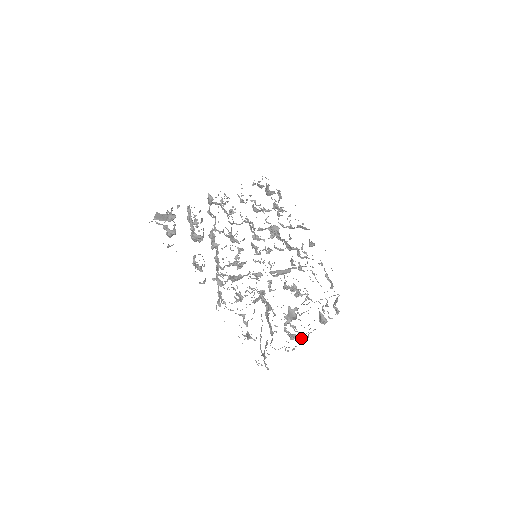
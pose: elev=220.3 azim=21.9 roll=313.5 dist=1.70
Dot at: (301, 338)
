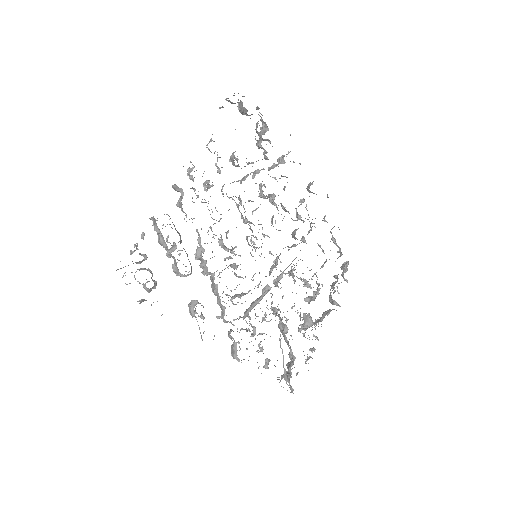
Dot at: (318, 339)
